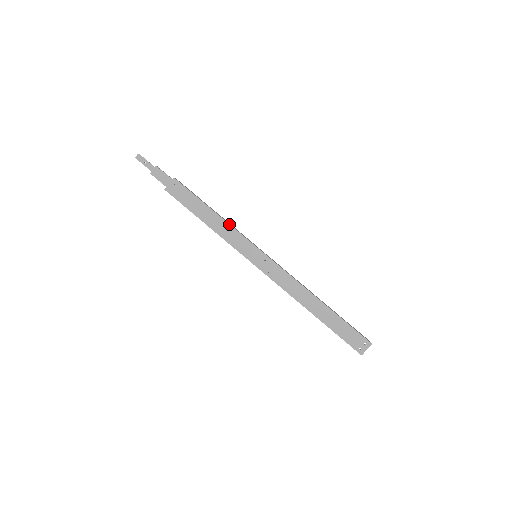
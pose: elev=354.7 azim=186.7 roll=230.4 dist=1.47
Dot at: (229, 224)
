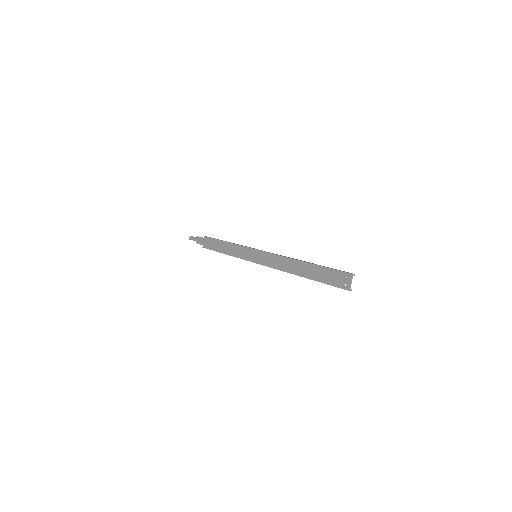
Dot at: (235, 244)
